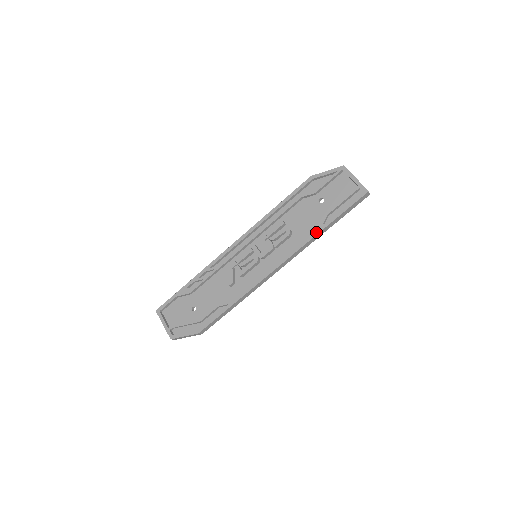
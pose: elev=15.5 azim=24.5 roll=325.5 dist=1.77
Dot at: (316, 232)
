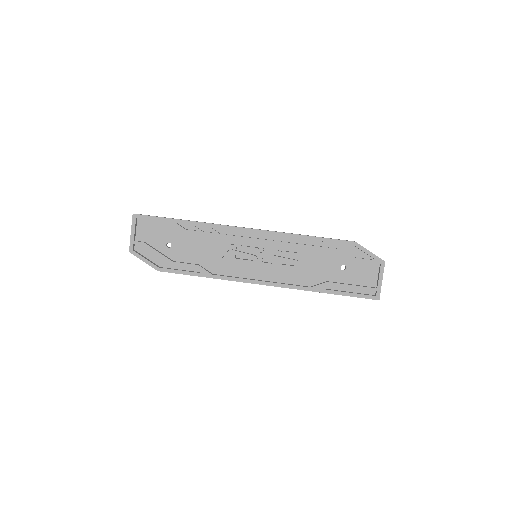
Dot at: (316, 289)
